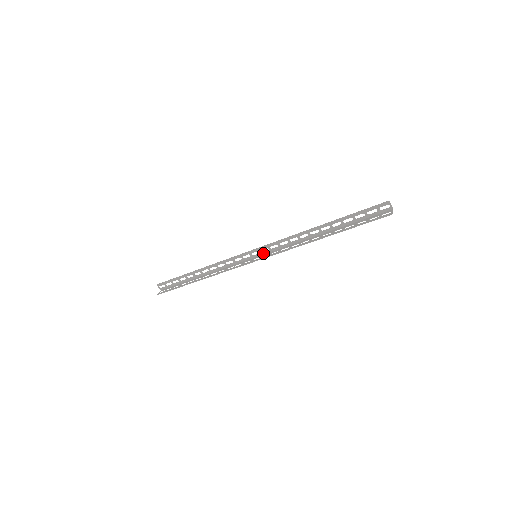
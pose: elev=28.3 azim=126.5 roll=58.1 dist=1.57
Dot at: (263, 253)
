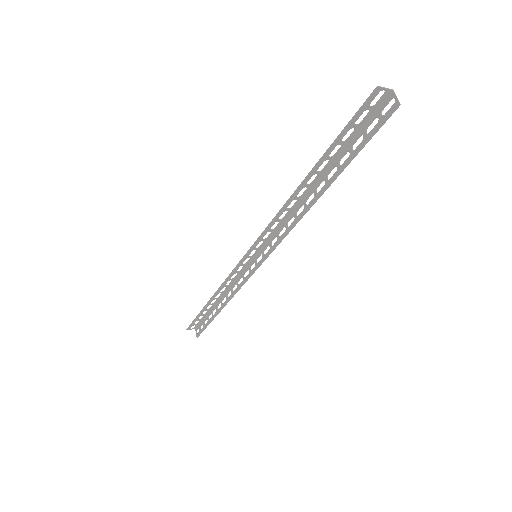
Dot at: (261, 248)
